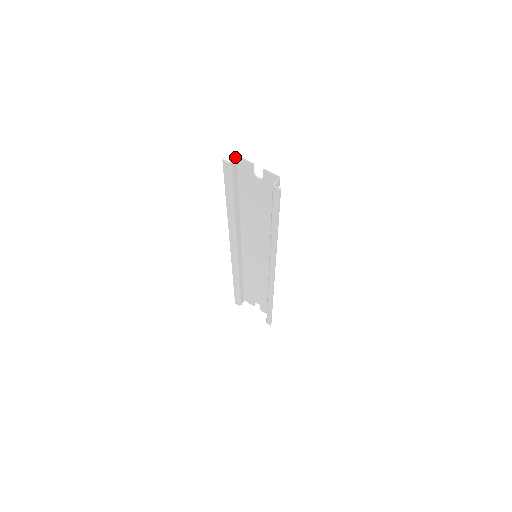
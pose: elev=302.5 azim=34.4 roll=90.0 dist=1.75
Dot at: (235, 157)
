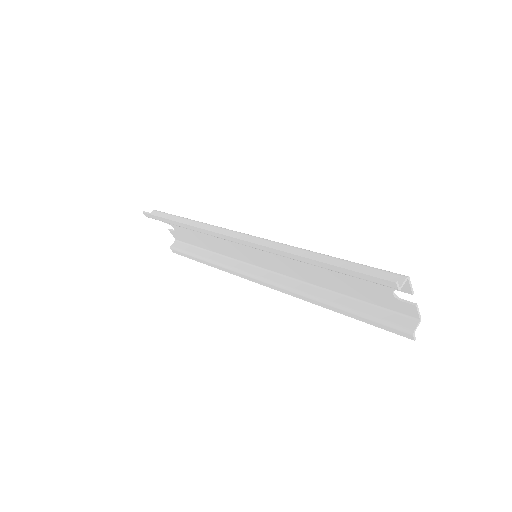
Dot at: (406, 278)
